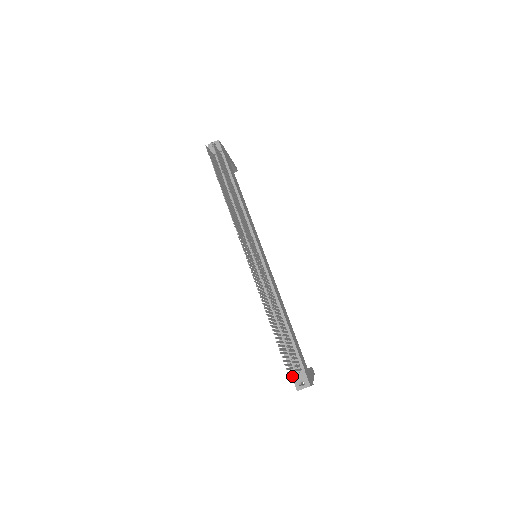
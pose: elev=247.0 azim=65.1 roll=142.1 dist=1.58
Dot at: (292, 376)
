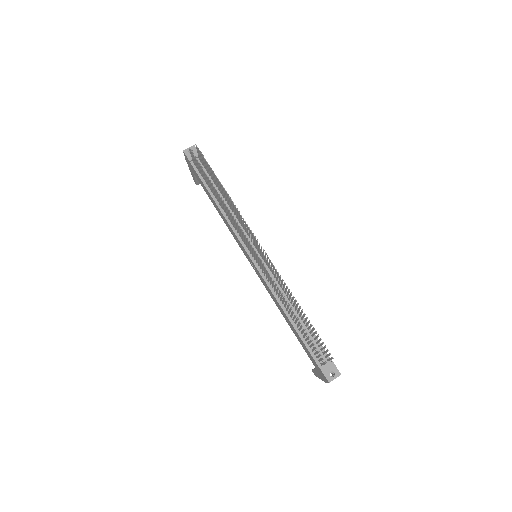
Dot at: (321, 369)
